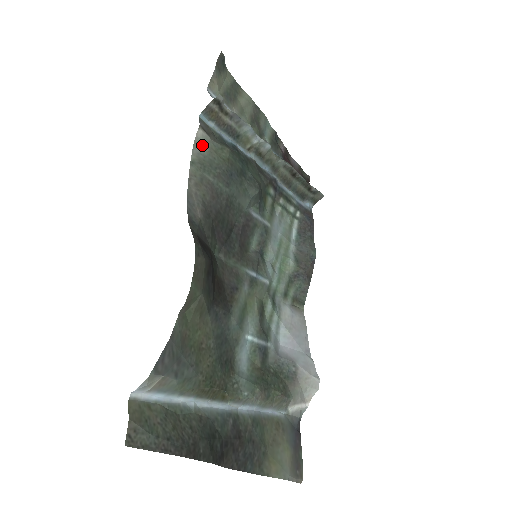
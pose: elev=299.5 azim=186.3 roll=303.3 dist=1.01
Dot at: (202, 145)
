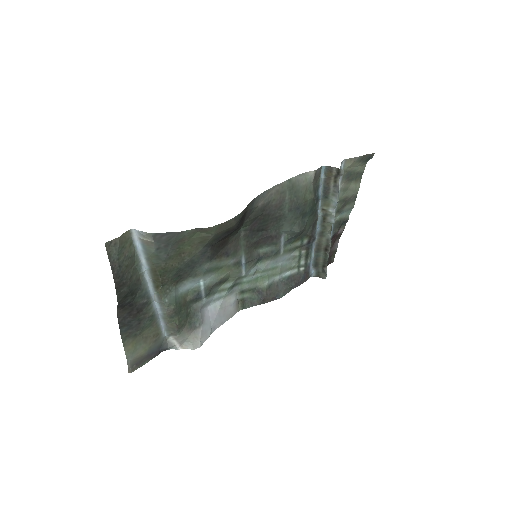
Dot at: (305, 179)
